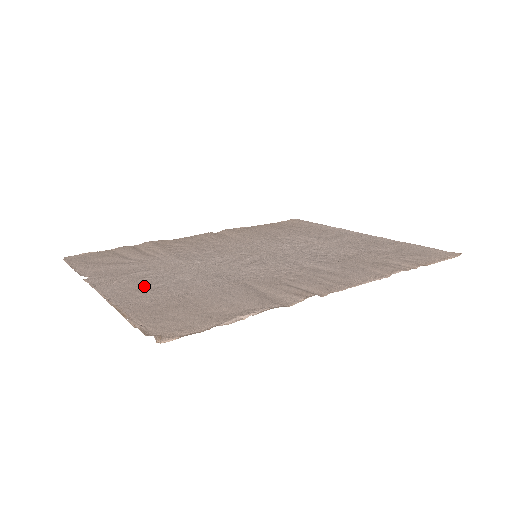
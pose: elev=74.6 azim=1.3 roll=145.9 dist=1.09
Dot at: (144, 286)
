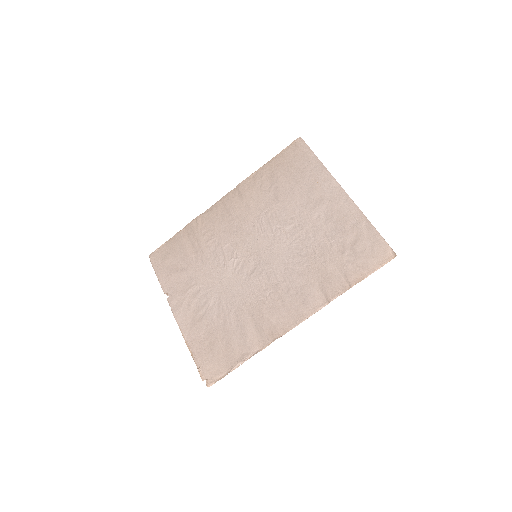
Dot at: (196, 313)
